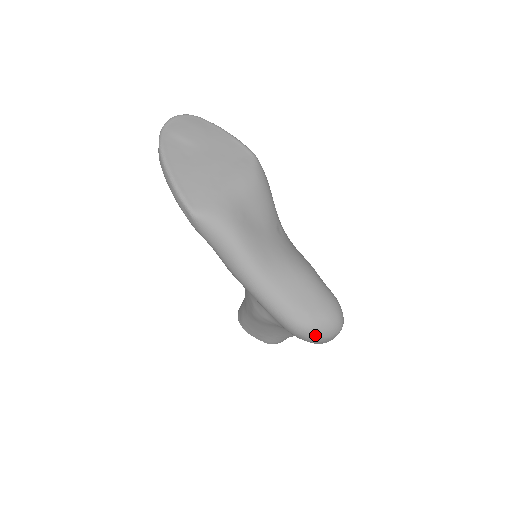
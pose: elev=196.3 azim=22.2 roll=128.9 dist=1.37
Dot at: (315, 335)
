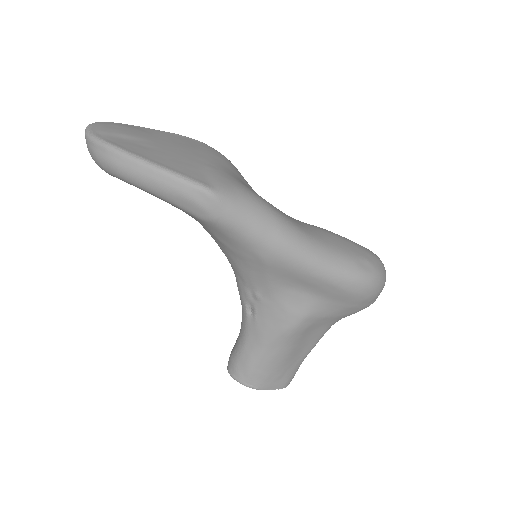
Dot at: (381, 280)
